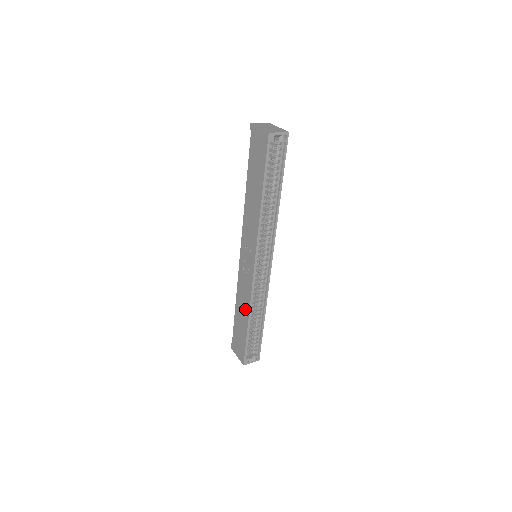
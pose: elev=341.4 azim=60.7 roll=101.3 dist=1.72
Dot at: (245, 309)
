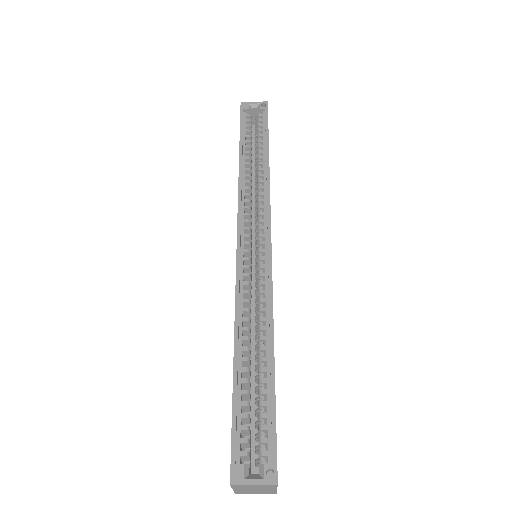
Dot at: occluded
